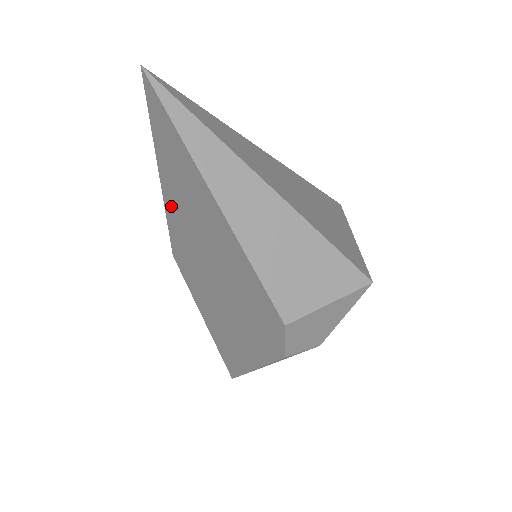
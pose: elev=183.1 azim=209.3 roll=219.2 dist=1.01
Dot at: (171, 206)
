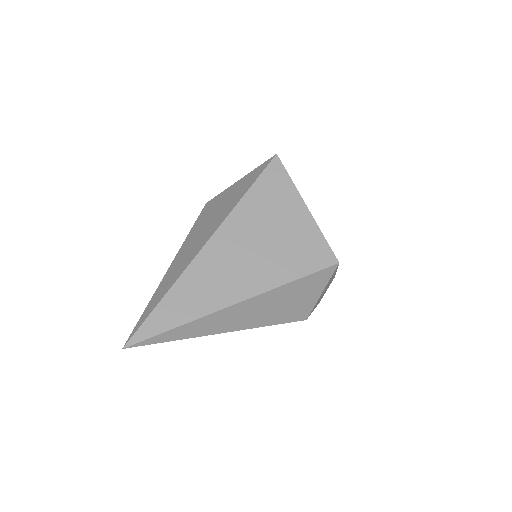
Dot at: occluded
